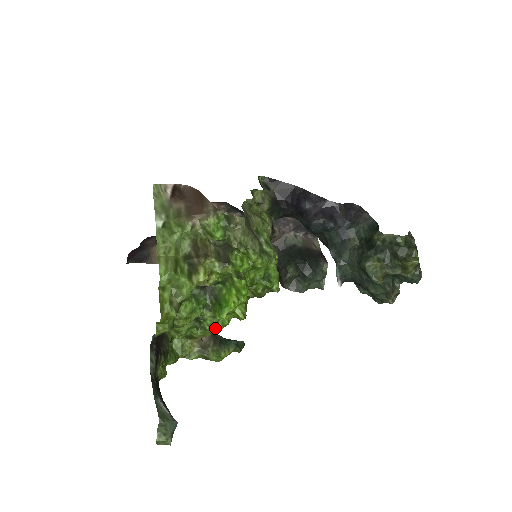
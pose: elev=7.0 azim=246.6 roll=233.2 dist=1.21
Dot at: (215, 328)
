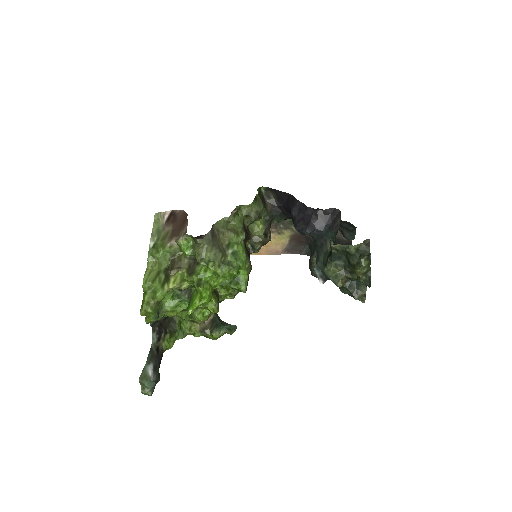
Dot at: (197, 318)
